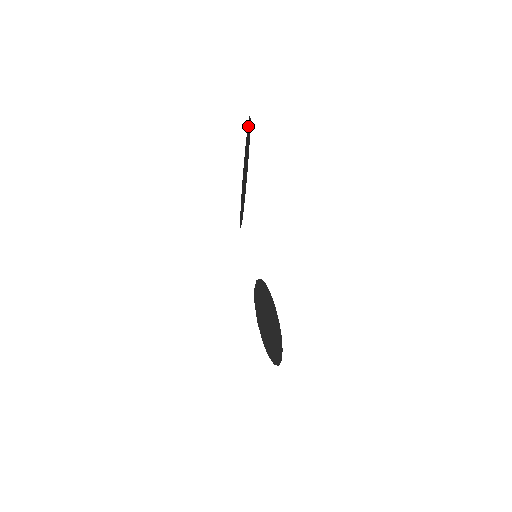
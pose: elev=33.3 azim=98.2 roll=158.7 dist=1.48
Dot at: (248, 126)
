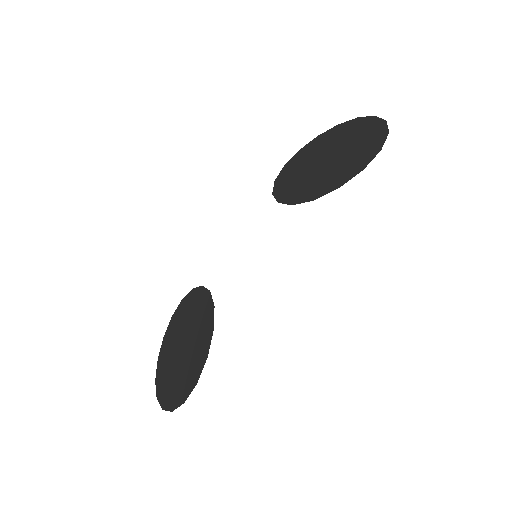
Dot at: occluded
